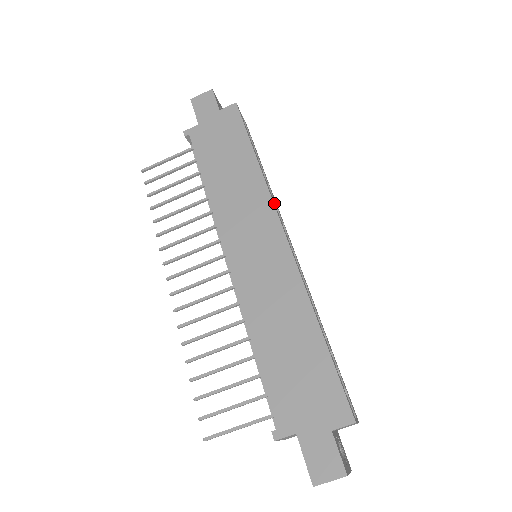
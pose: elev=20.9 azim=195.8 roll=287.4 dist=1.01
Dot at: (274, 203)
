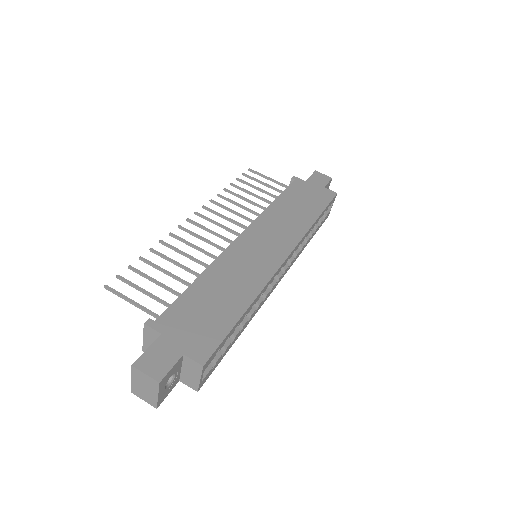
Dot at: (299, 244)
